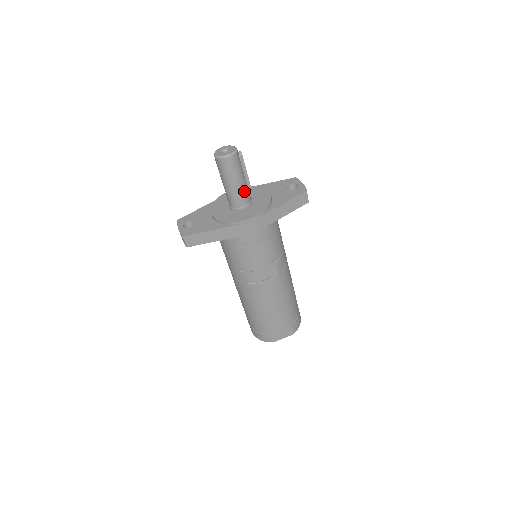
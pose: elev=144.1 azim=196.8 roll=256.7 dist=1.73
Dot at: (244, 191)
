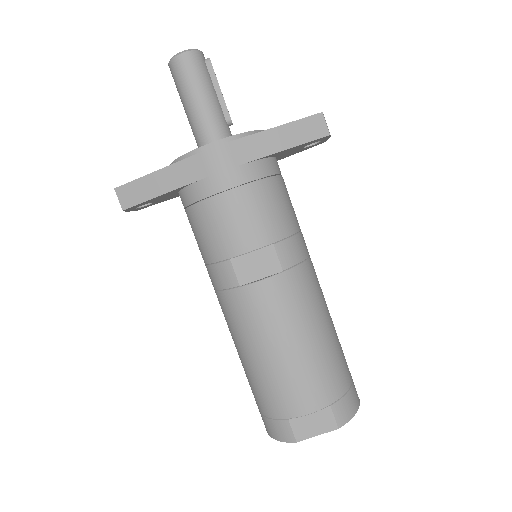
Dot at: (215, 117)
